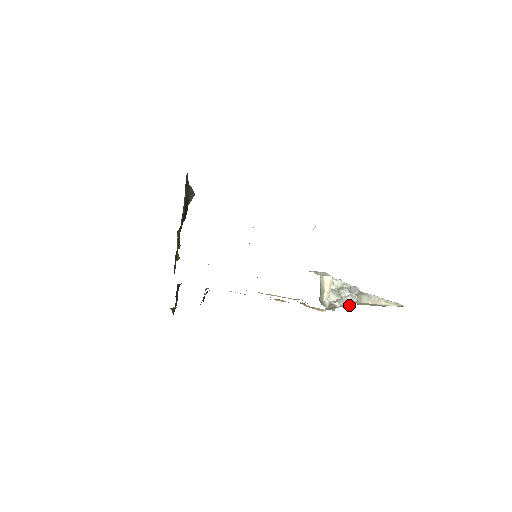
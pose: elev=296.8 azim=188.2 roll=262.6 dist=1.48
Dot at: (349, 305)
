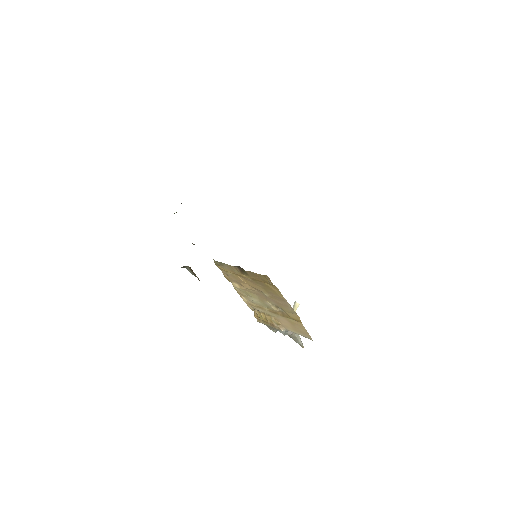
Dot at: (288, 332)
